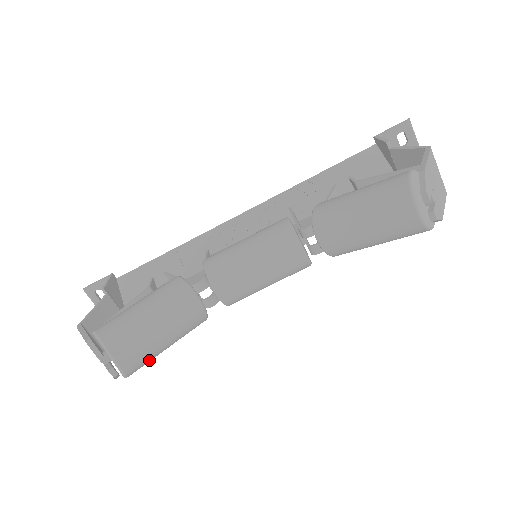
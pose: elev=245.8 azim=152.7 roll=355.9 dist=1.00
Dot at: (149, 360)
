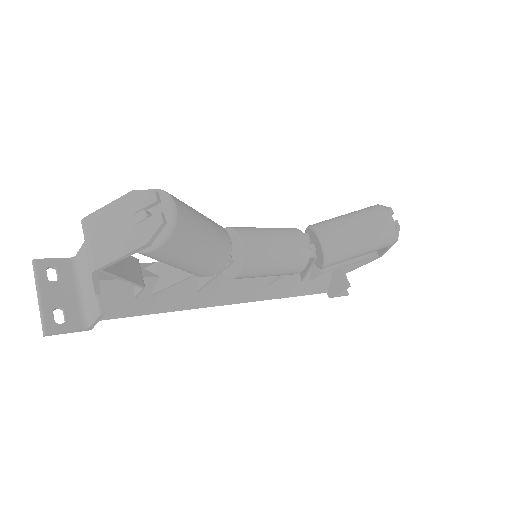
Dot at: (188, 243)
